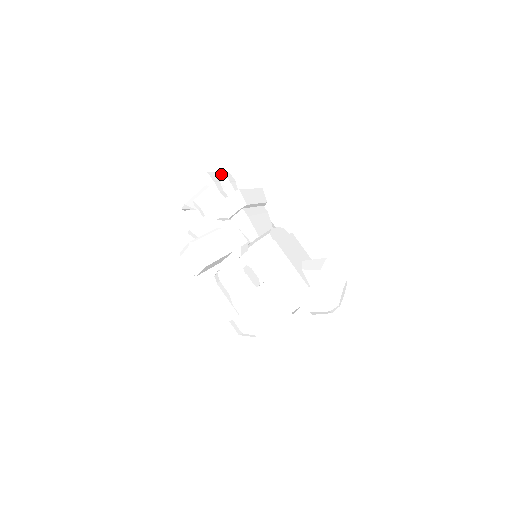
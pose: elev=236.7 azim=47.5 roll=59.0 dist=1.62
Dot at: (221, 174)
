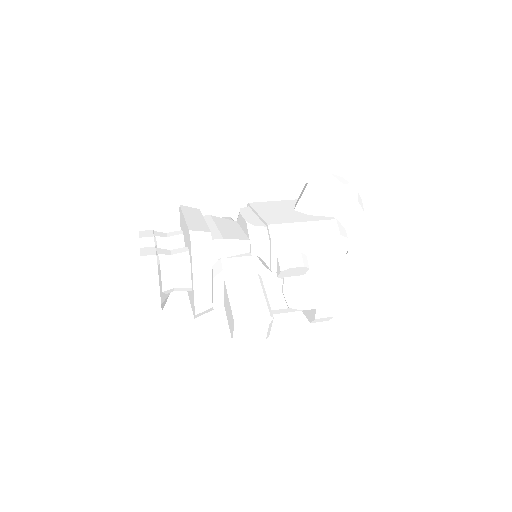
Dot at: occluded
